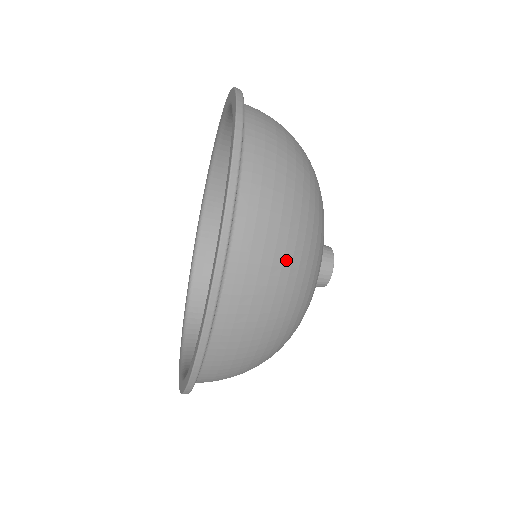
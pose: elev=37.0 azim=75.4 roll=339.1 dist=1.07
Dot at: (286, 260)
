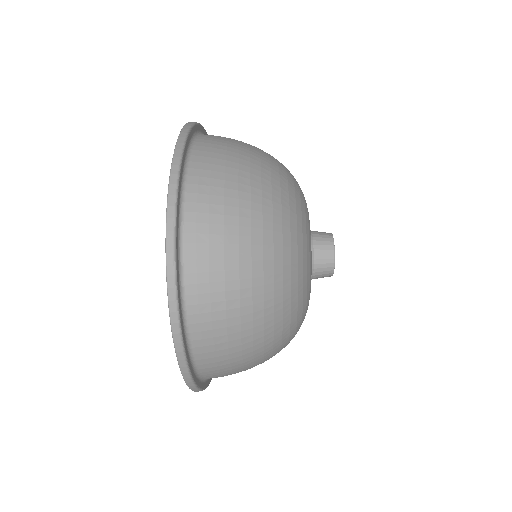
Dot at: (257, 362)
